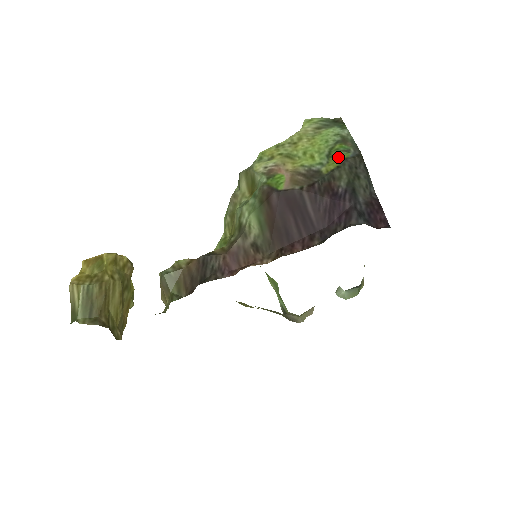
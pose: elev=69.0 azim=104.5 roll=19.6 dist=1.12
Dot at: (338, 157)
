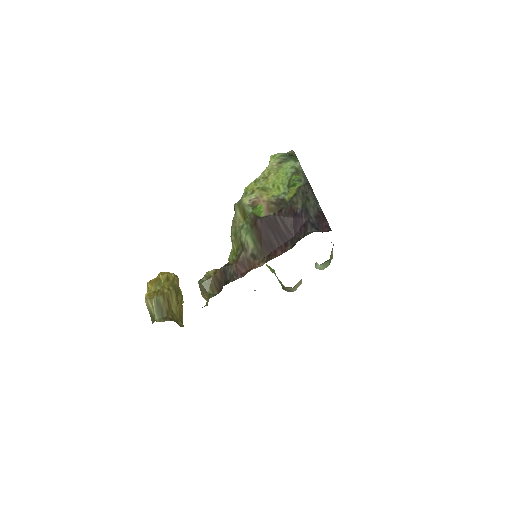
Dot at: (294, 186)
